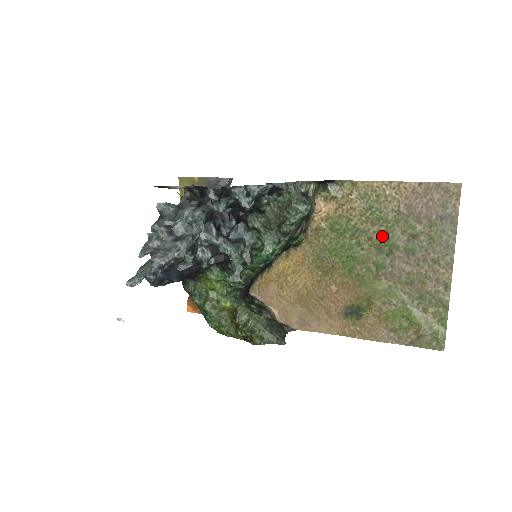
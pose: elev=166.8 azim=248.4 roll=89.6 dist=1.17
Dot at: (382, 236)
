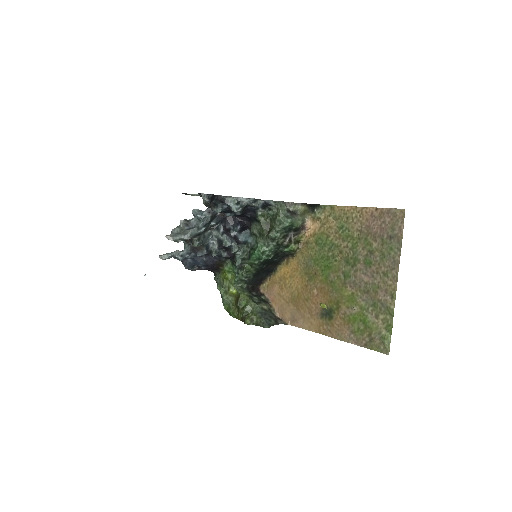
Dot at: (349, 250)
